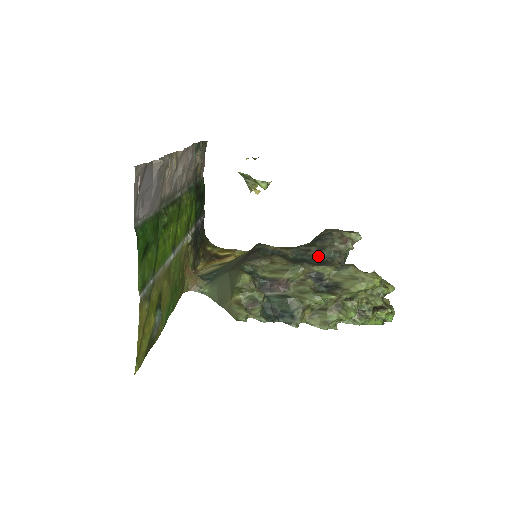
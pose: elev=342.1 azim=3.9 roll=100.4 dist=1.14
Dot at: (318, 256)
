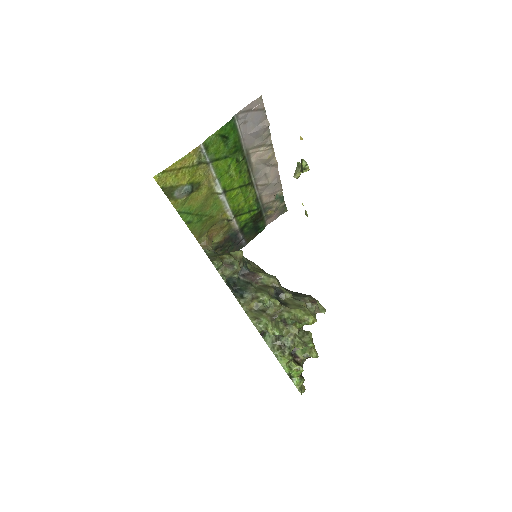
Dot at: occluded
